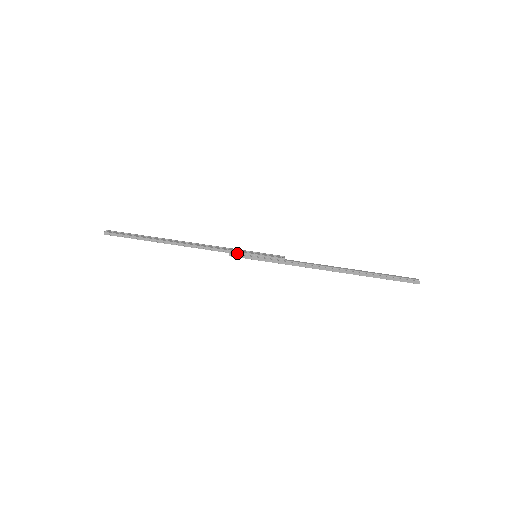
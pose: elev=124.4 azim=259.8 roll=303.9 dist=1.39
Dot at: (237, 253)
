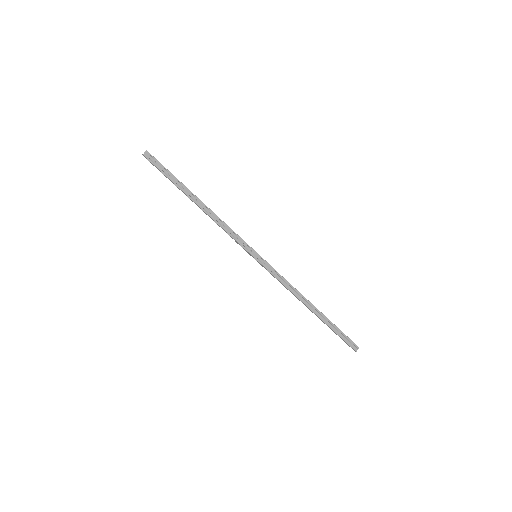
Dot at: (242, 246)
